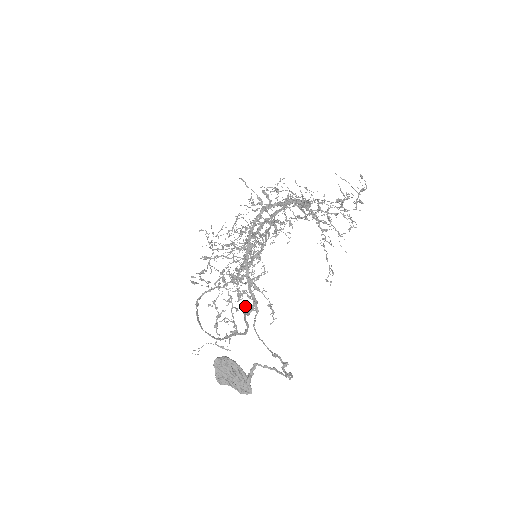
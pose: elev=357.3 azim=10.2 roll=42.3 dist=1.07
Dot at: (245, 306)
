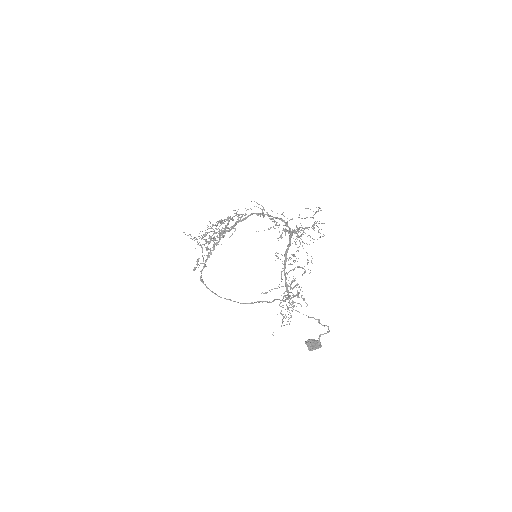
Dot at: (293, 306)
